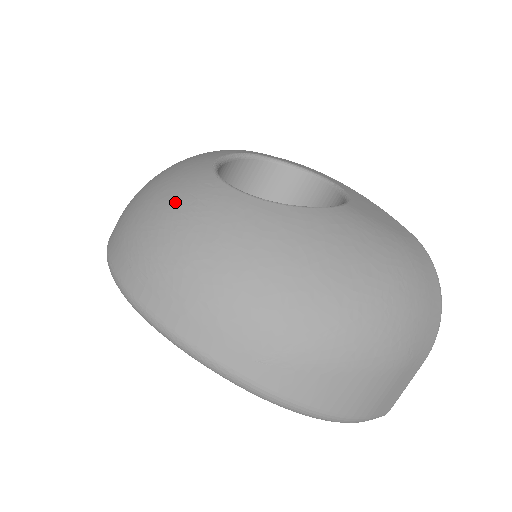
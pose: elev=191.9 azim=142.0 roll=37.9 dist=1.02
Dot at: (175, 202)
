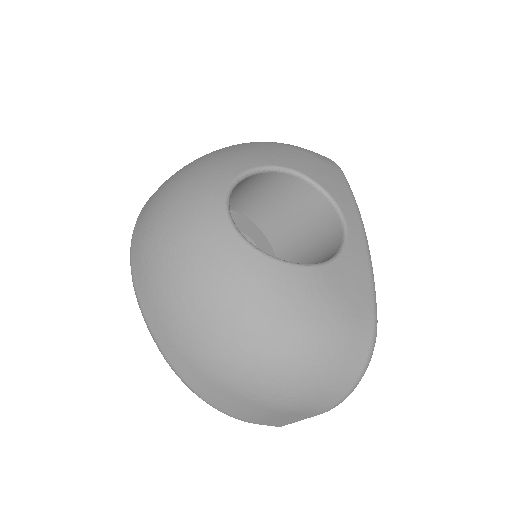
Dot at: (185, 199)
